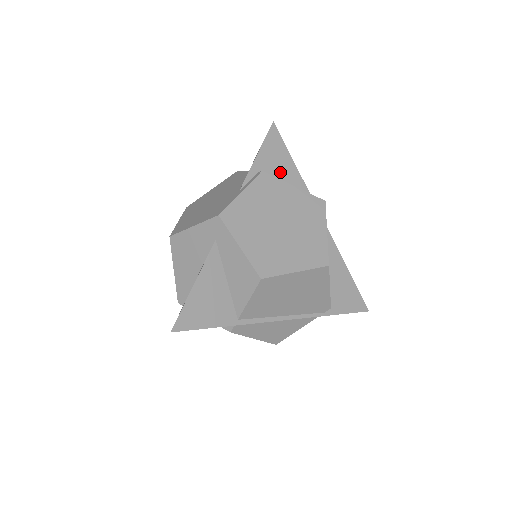
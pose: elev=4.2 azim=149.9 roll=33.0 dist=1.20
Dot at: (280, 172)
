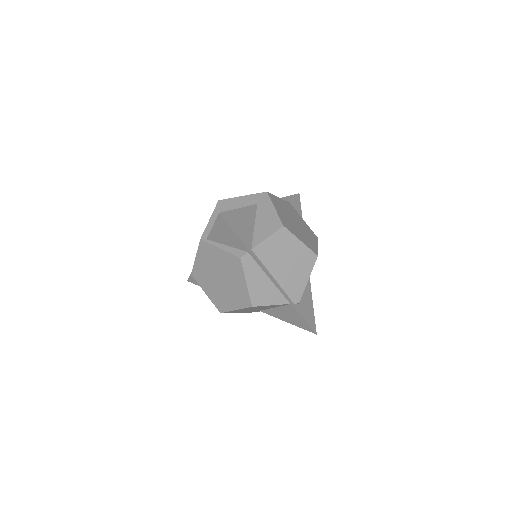
Dot at: occluded
